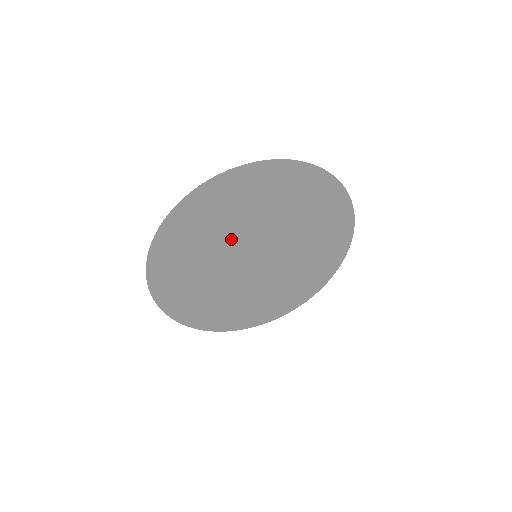
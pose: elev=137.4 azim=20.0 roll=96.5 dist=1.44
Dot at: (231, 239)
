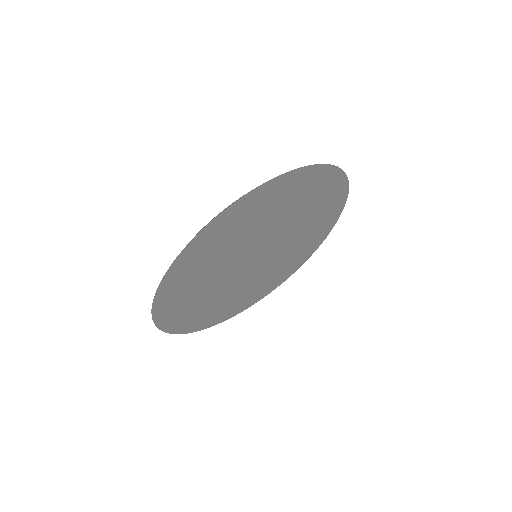
Dot at: (228, 263)
